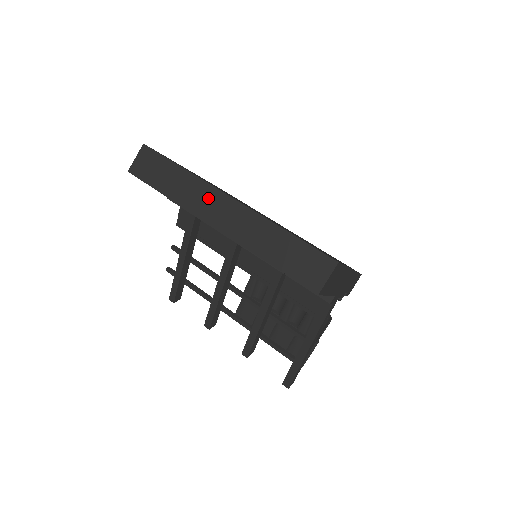
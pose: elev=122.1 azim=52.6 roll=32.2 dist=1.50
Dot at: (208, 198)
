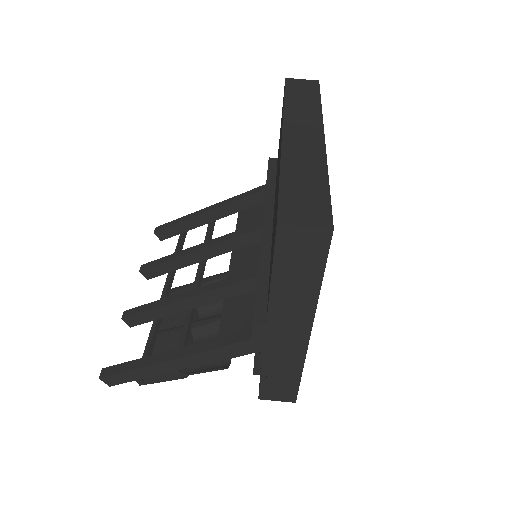
Dot at: (308, 123)
